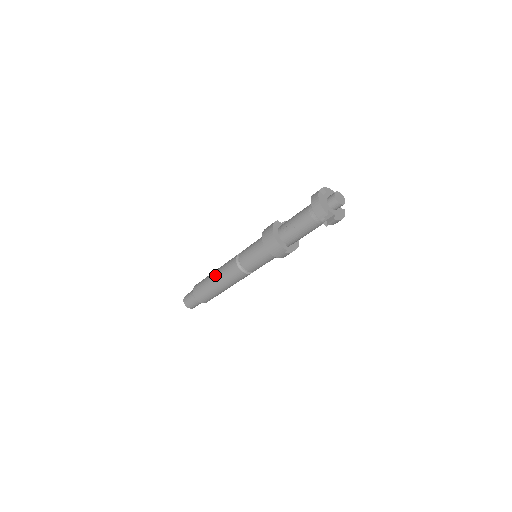
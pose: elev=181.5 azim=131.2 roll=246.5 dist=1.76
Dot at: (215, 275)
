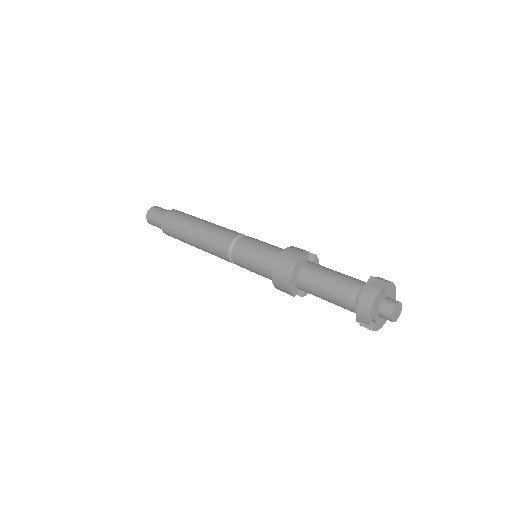
Dot at: (197, 231)
